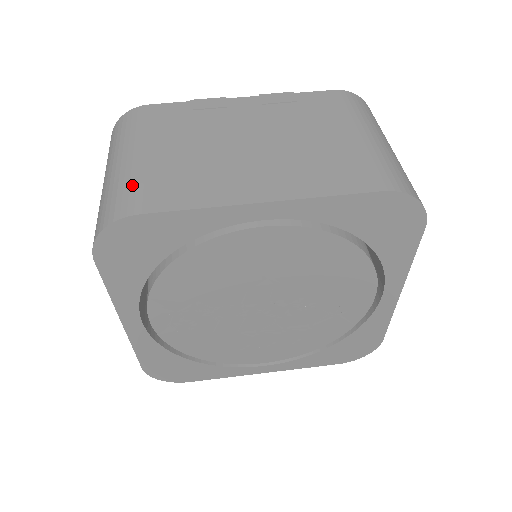
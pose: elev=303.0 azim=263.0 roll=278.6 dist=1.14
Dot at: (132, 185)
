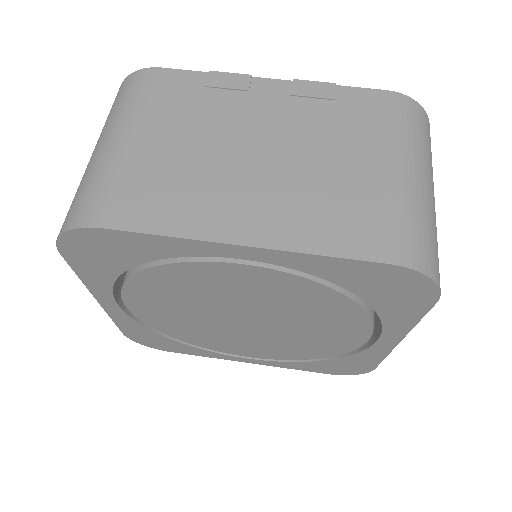
Dot at: (106, 184)
